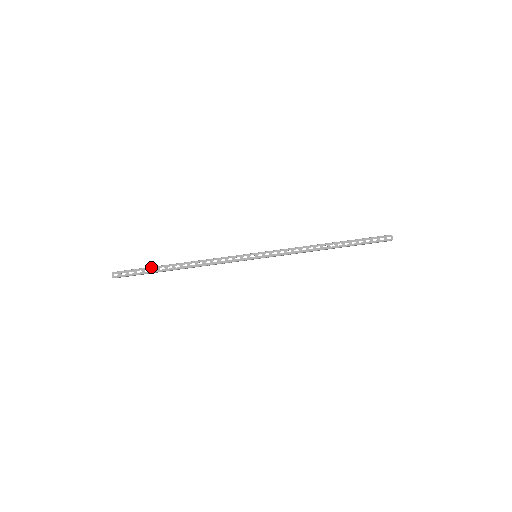
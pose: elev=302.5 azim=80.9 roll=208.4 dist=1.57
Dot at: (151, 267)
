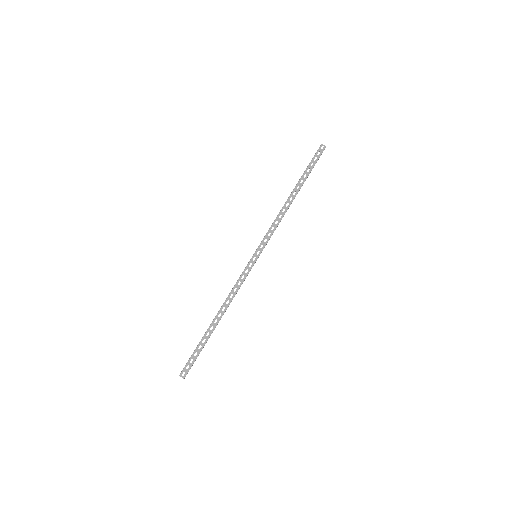
Dot at: (200, 342)
